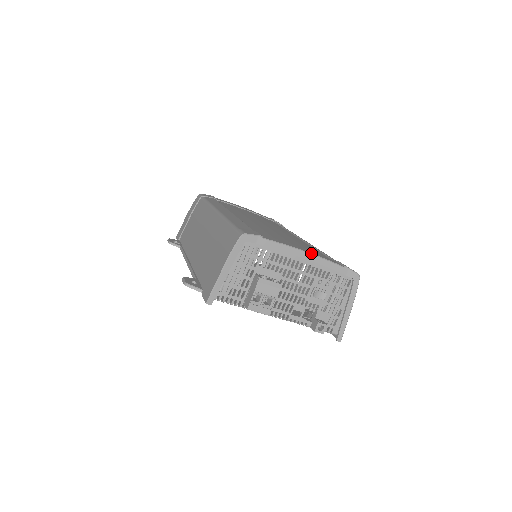
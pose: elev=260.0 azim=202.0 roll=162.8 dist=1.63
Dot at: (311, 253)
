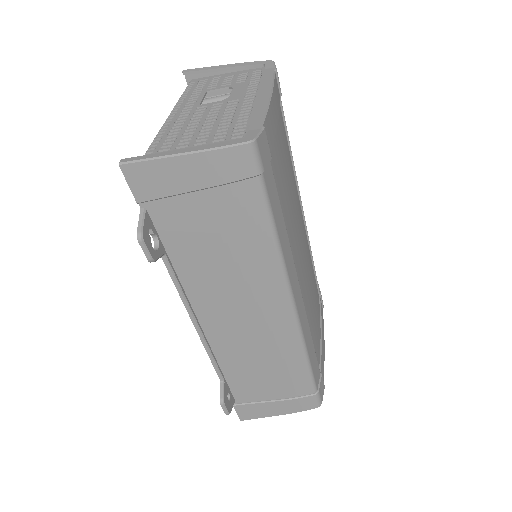
Dot at: occluded
